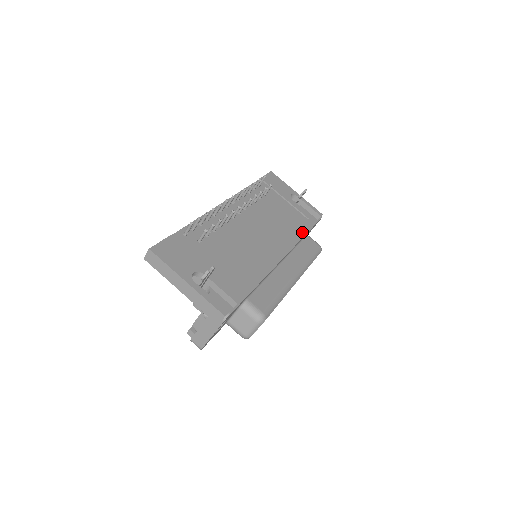
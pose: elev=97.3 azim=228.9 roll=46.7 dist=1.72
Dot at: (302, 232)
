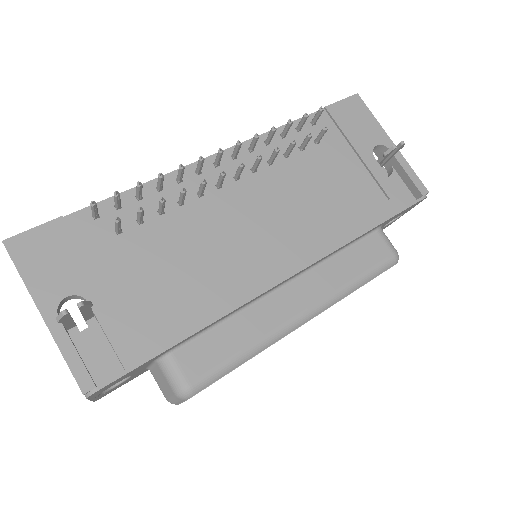
Dot at: (358, 228)
